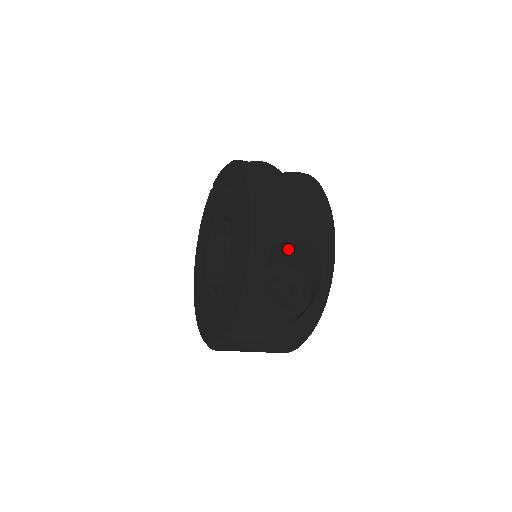
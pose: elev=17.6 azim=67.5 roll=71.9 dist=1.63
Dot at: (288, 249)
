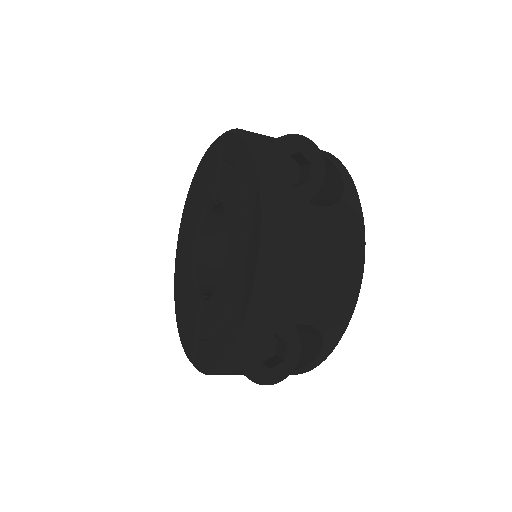
Dot at: occluded
